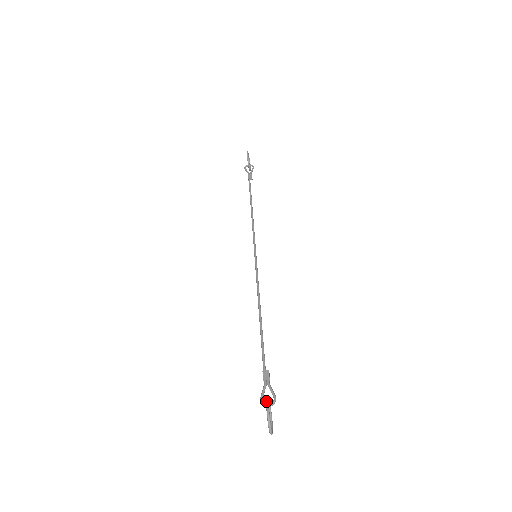
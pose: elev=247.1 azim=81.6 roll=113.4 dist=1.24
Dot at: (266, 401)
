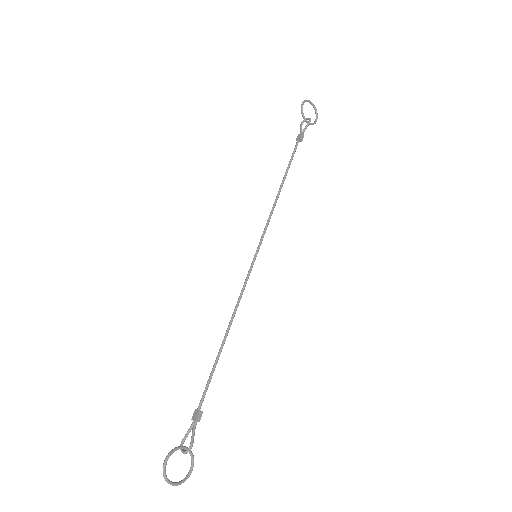
Dot at: occluded
